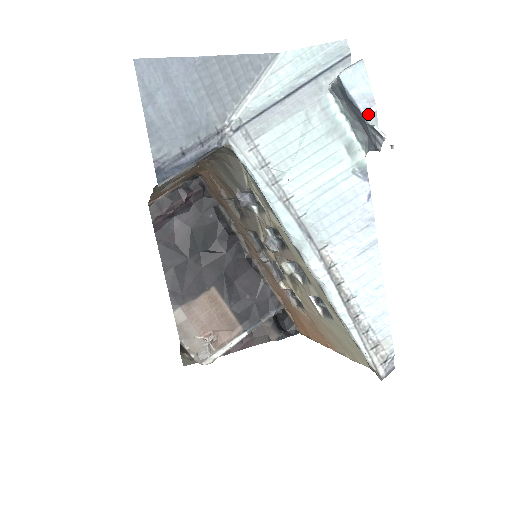
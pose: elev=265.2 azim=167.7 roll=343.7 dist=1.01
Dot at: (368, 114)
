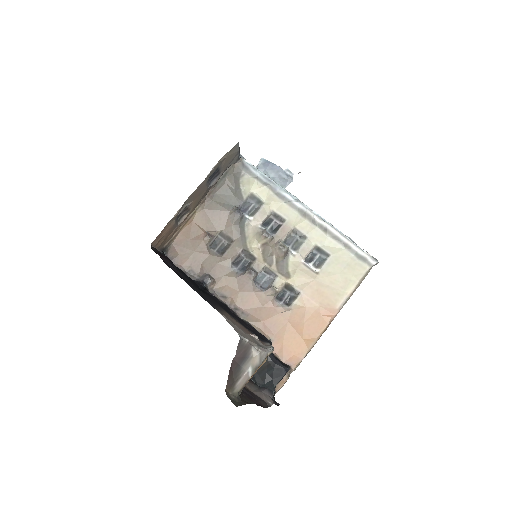
Dot at: (281, 168)
